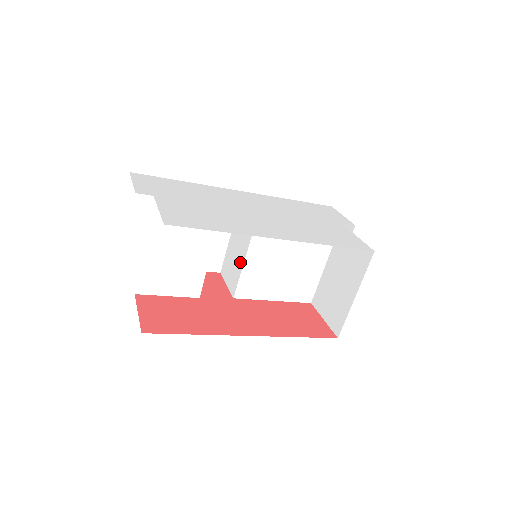
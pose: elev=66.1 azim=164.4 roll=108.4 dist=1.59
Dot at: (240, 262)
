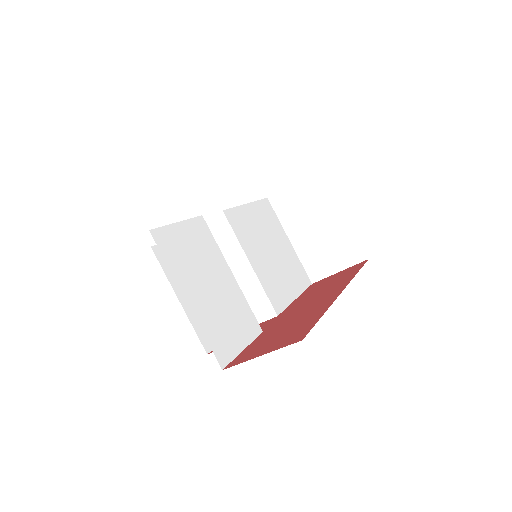
Dot at: (248, 279)
